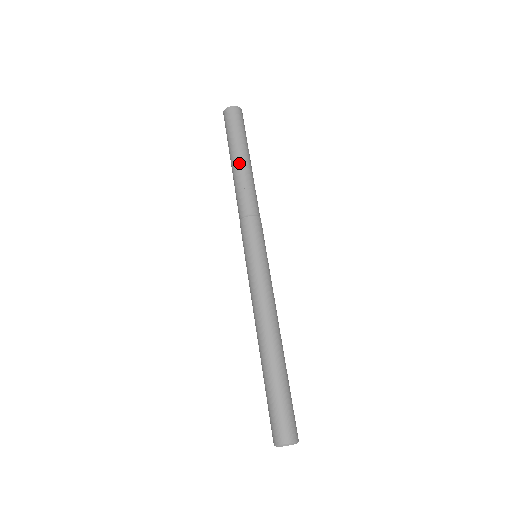
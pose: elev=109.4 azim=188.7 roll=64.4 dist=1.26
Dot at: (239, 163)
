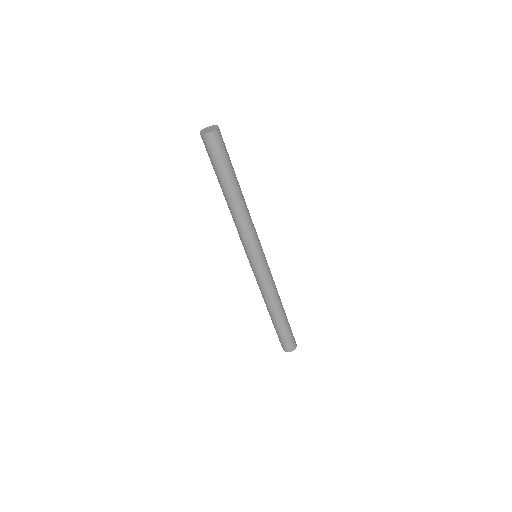
Dot at: (230, 192)
